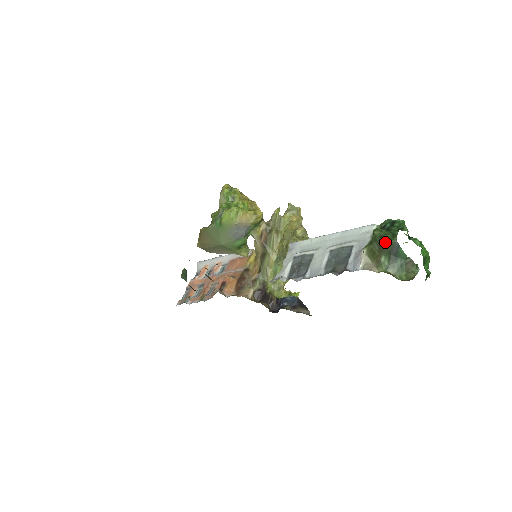
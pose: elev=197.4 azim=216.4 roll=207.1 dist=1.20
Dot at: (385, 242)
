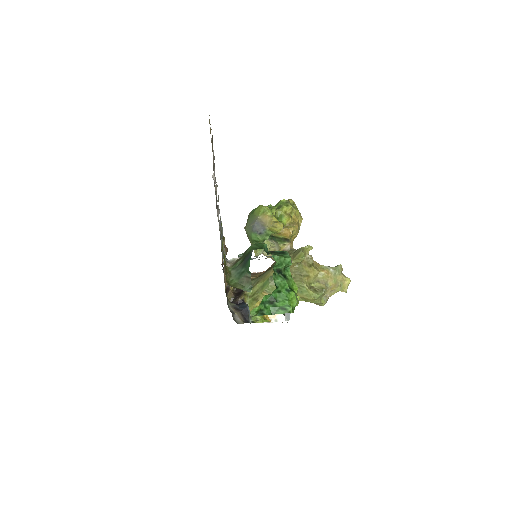
Dot at: (249, 247)
